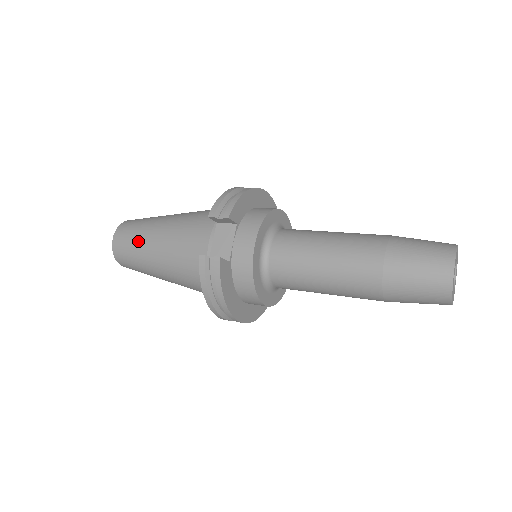
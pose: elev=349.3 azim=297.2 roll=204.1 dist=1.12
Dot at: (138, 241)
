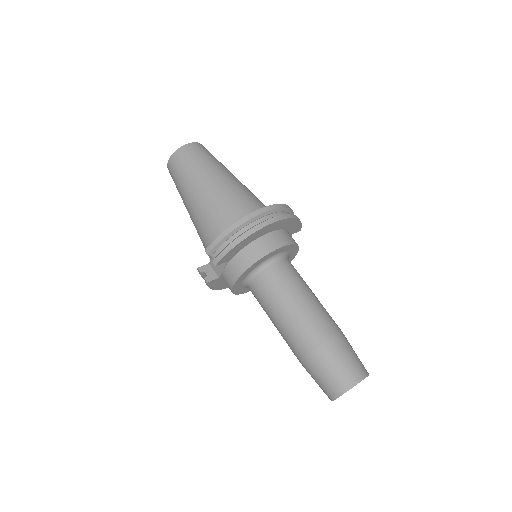
Dot at: (179, 190)
